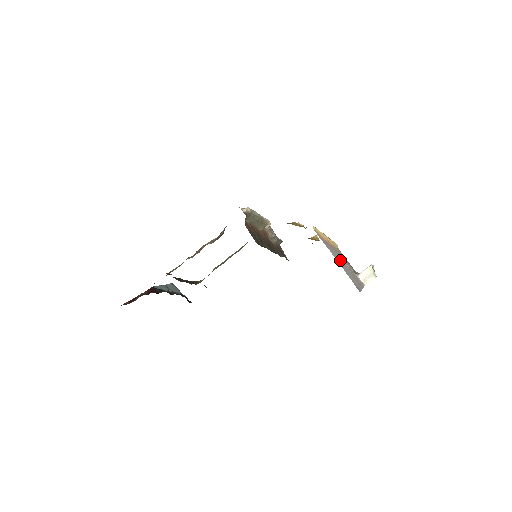
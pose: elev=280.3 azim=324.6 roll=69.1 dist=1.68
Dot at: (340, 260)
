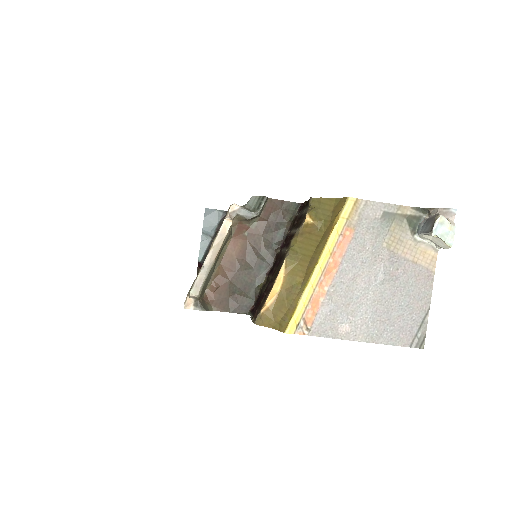
Dot at: (367, 301)
